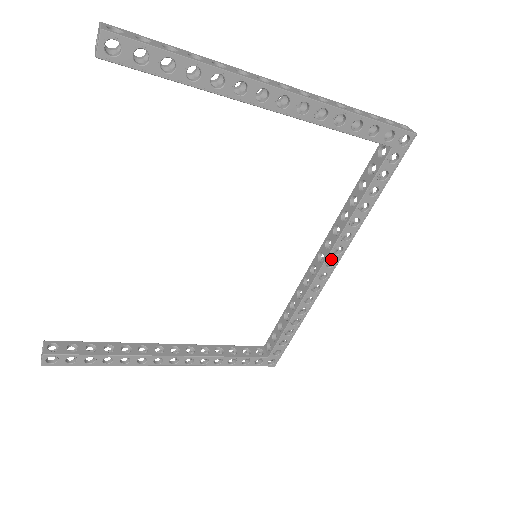
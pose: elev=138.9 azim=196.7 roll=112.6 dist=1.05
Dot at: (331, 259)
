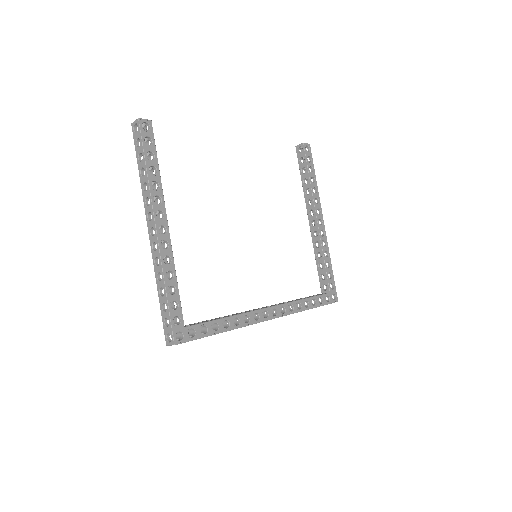
Dot at: (277, 309)
